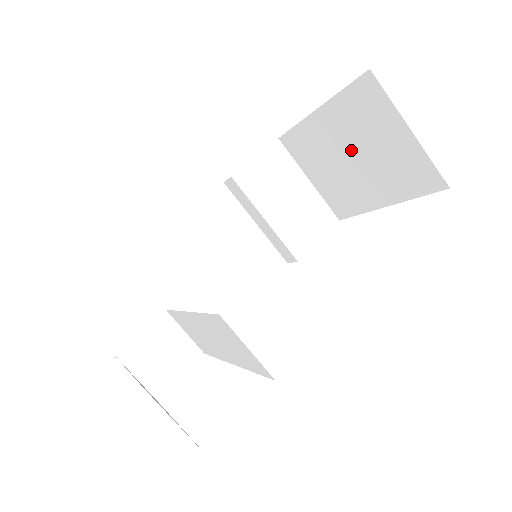
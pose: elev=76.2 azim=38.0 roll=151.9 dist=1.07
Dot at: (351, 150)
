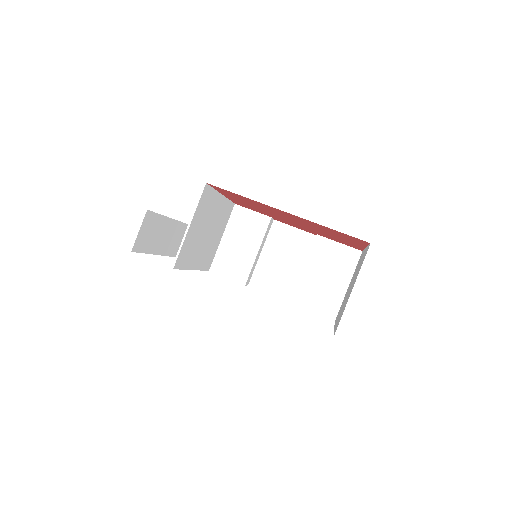
Dot at: occluded
